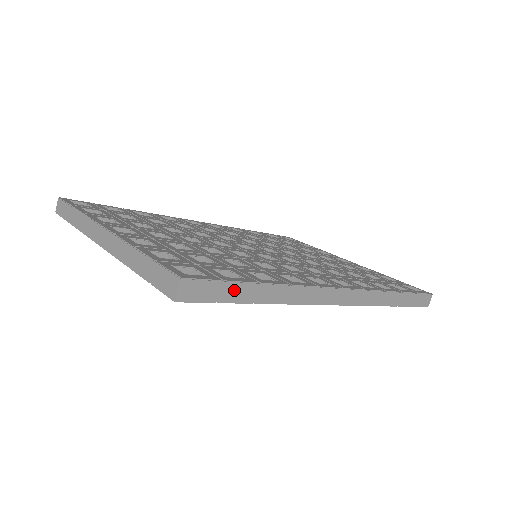
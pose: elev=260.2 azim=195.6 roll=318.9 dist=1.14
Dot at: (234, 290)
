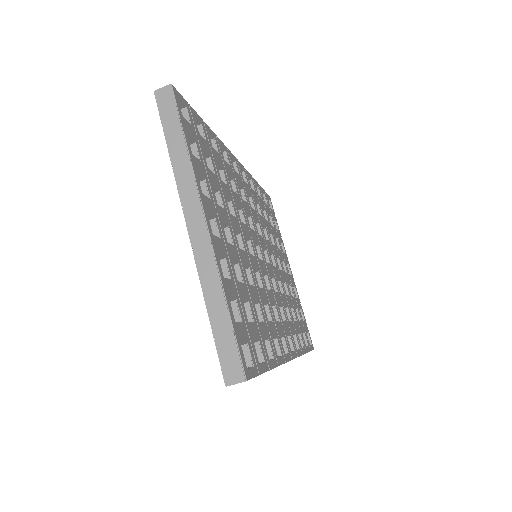
Dot at: occluded
